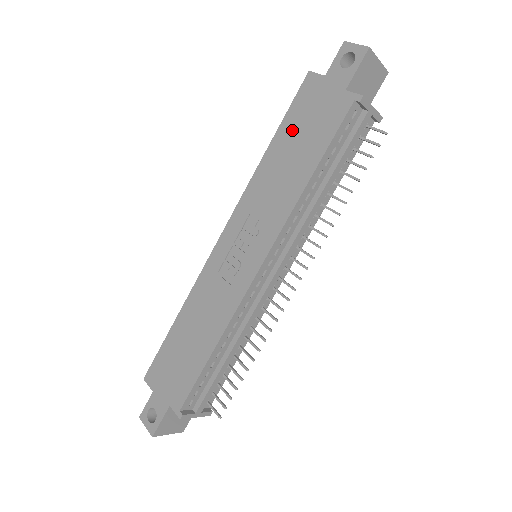
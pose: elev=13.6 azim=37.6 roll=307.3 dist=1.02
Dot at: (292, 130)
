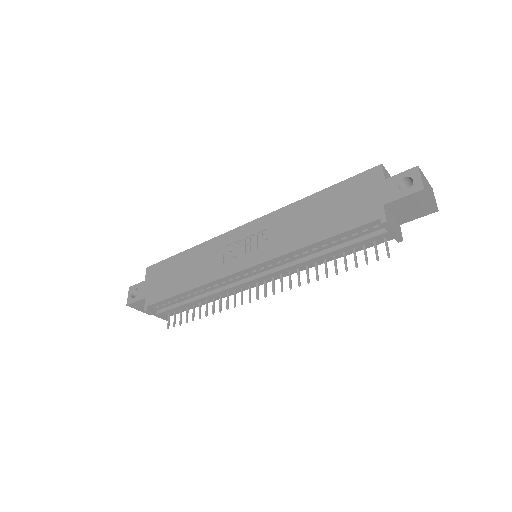
Dot at: (335, 197)
